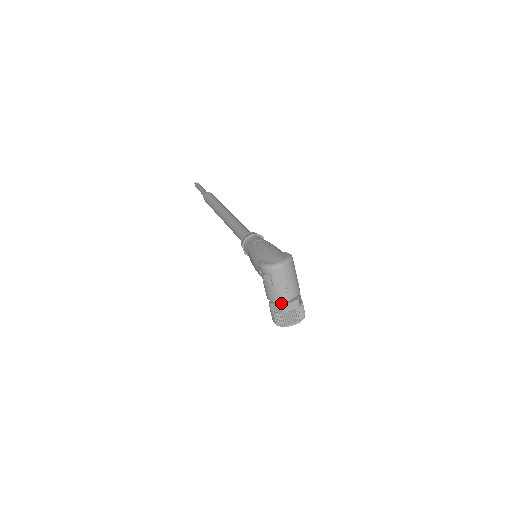
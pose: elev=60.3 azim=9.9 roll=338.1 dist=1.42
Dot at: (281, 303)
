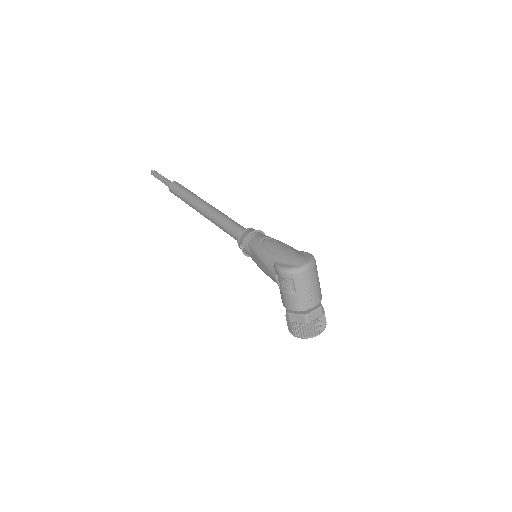
Dot at: (303, 312)
